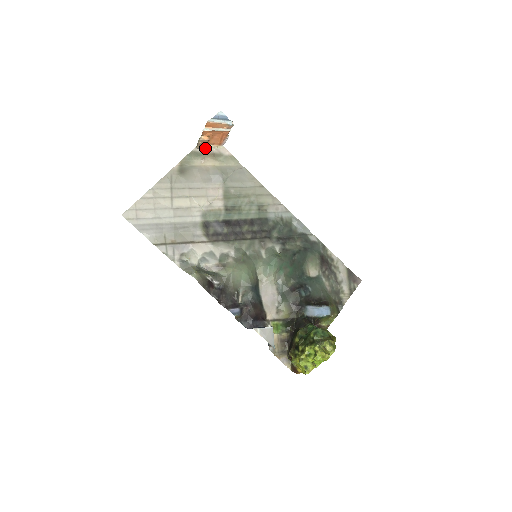
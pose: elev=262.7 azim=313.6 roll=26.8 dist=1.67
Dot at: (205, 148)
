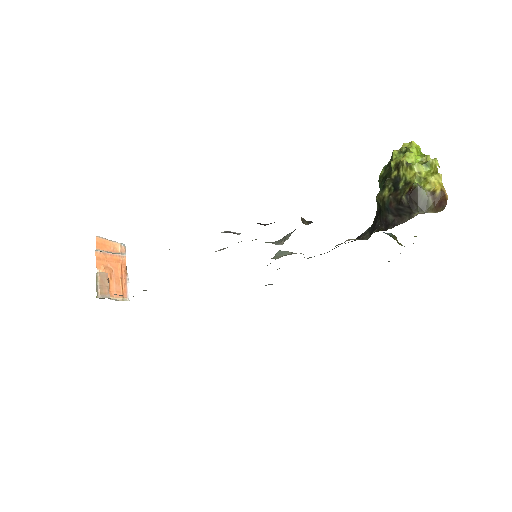
Dot at: (109, 298)
